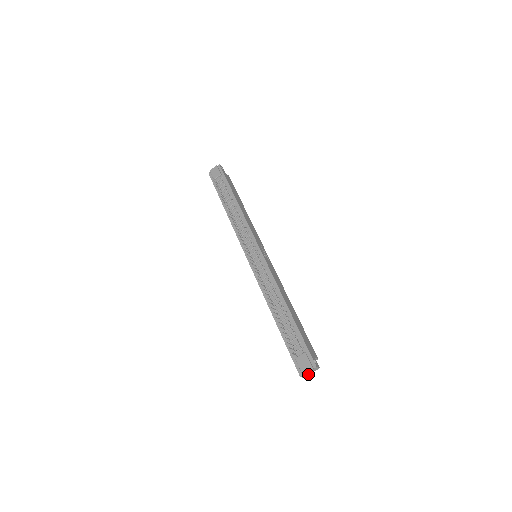
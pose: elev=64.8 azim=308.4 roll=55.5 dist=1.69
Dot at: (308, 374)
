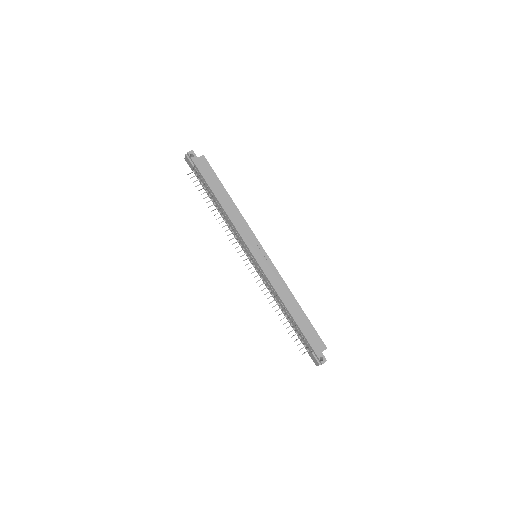
Dot at: occluded
